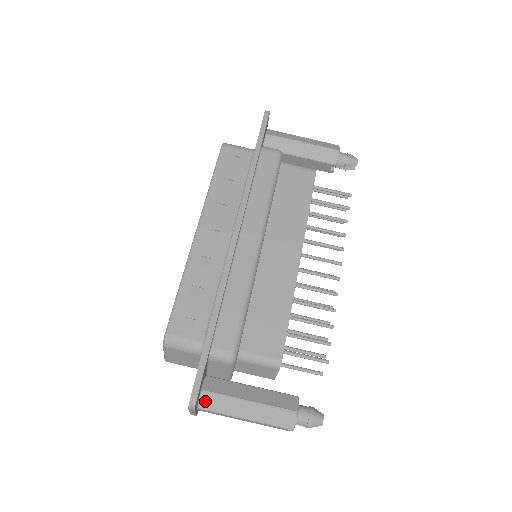
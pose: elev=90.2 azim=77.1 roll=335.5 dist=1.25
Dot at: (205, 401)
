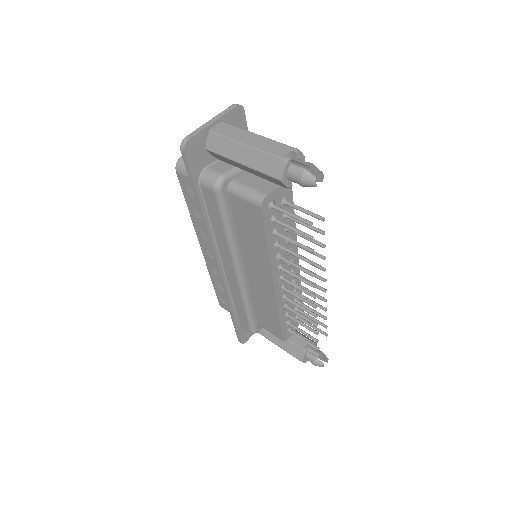
Dot at: occluded
